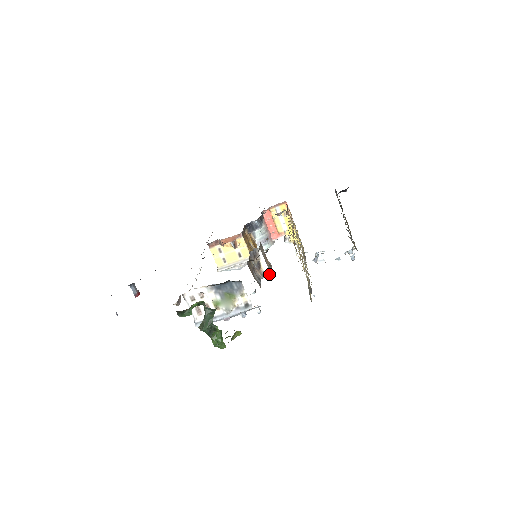
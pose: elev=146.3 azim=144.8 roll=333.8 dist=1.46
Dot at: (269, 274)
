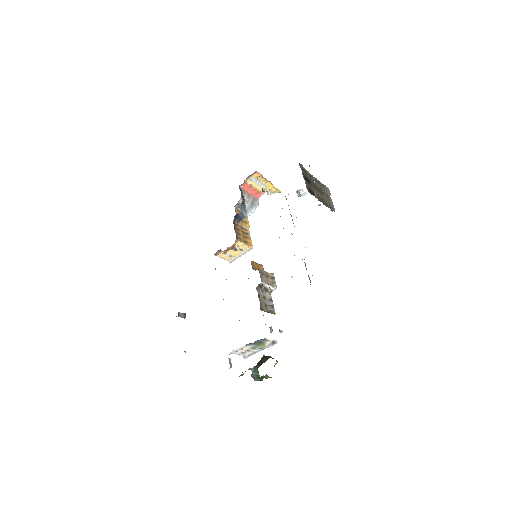
Dot at: (275, 289)
